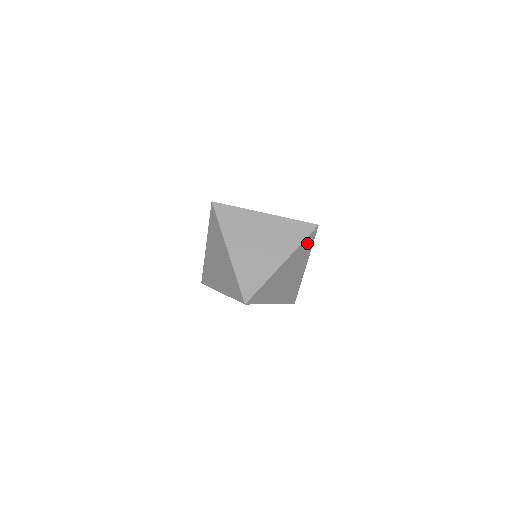
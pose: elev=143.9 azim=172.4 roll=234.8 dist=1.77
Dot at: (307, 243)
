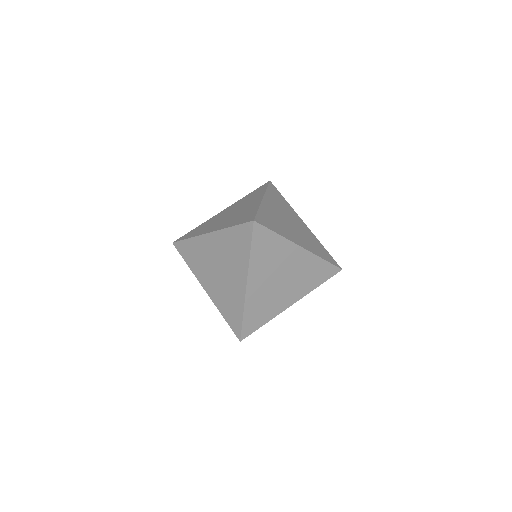
Dot at: (262, 243)
